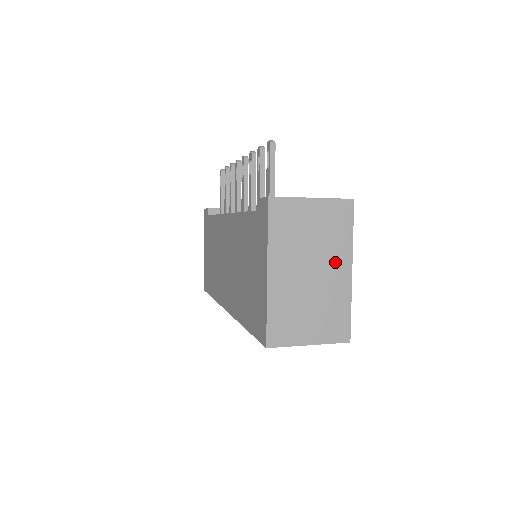
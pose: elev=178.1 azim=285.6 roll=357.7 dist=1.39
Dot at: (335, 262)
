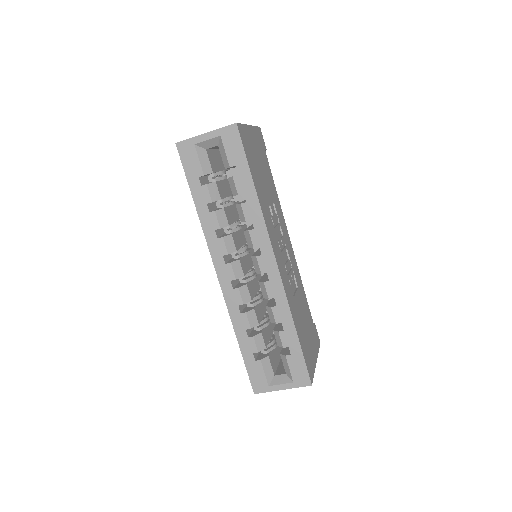
Dot at: occluded
